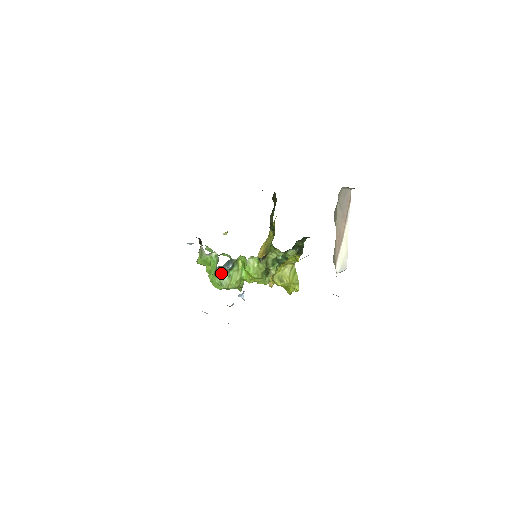
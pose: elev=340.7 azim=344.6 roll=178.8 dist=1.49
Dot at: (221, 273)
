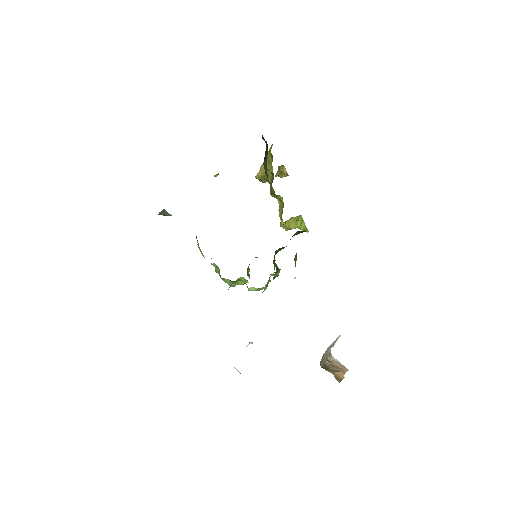
Dot at: (226, 280)
